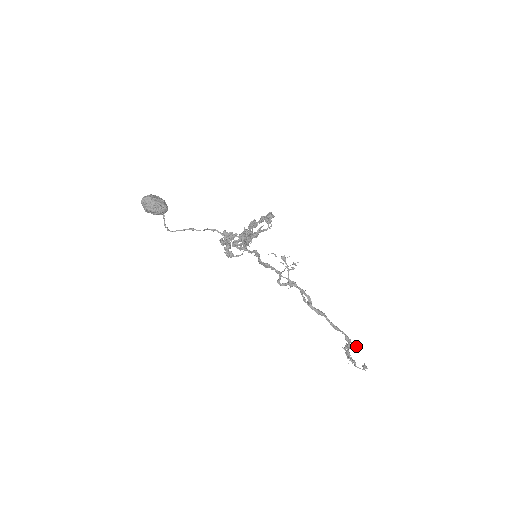
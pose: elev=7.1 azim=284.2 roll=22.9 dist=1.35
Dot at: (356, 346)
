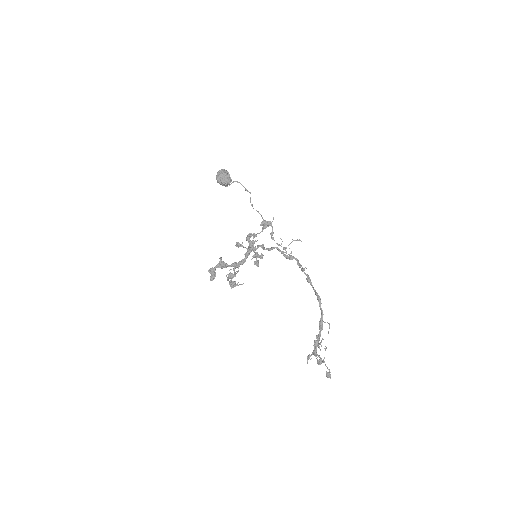
Dot at: occluded
